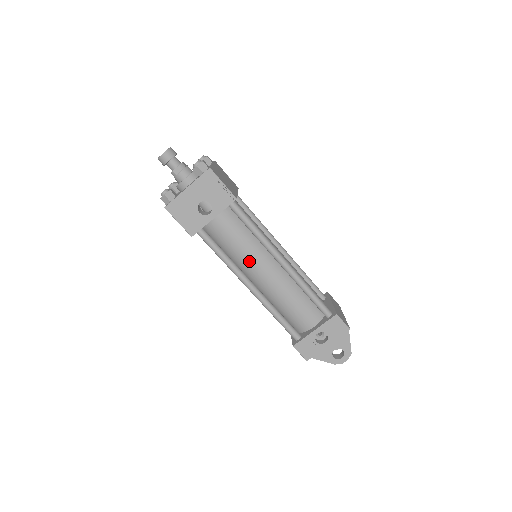
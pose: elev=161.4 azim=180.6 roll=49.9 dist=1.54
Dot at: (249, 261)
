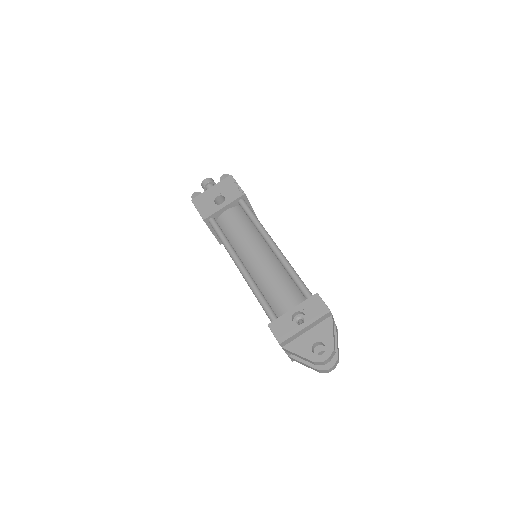
Dot at: (245, 245)
